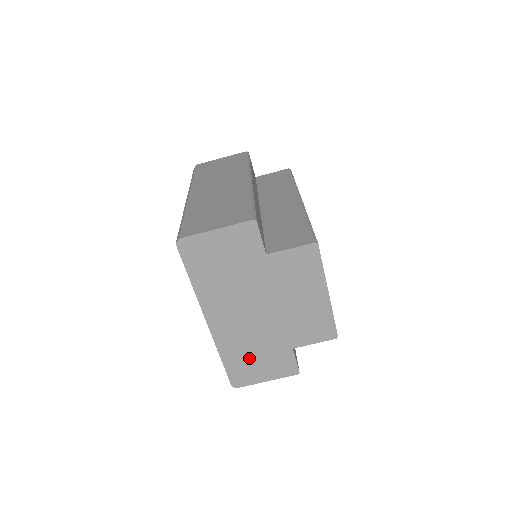
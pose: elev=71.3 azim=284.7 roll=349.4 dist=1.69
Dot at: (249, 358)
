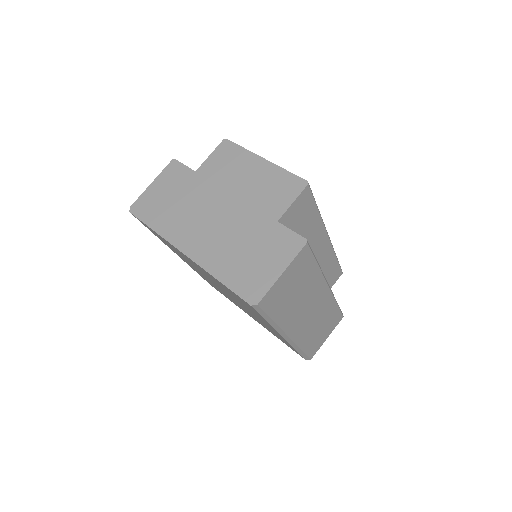
Dot at: (245, 261)
